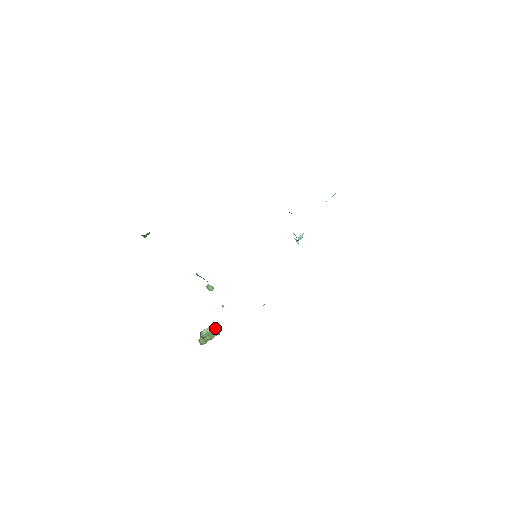
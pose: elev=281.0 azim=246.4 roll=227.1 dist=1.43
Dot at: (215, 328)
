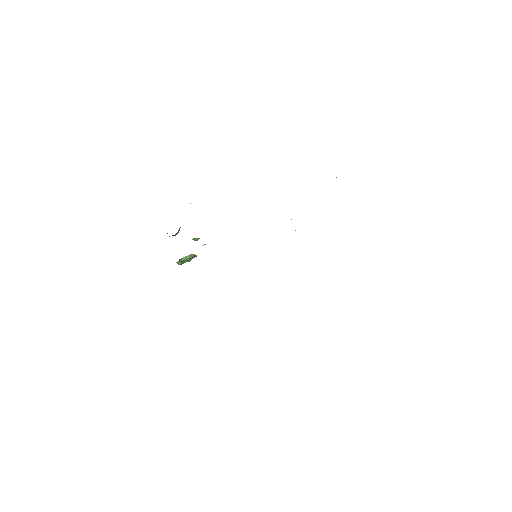
Dot at: (194, 255)
